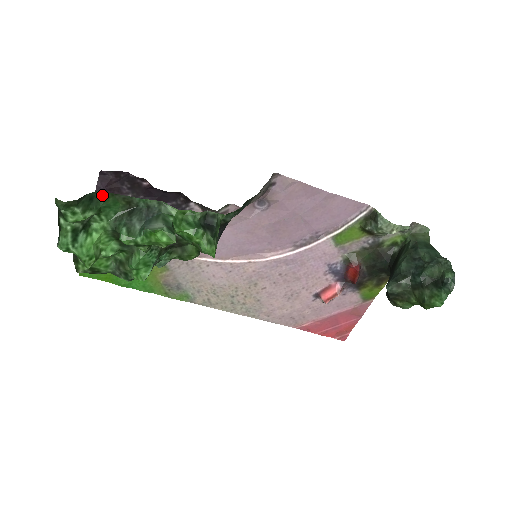
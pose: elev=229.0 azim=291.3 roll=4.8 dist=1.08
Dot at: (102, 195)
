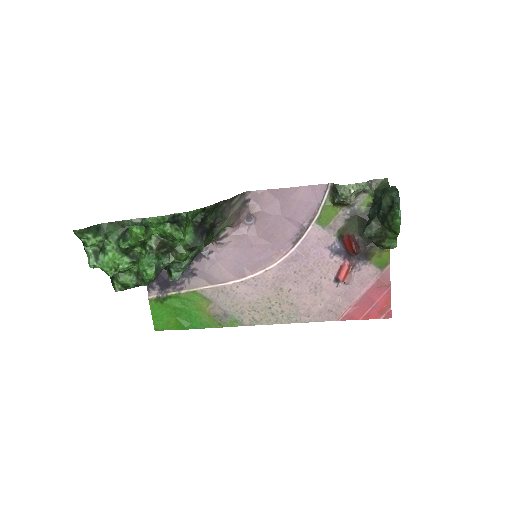
Dot at: (104, 225)
